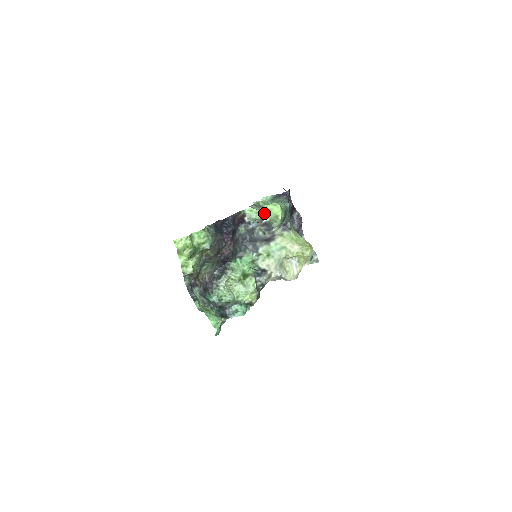
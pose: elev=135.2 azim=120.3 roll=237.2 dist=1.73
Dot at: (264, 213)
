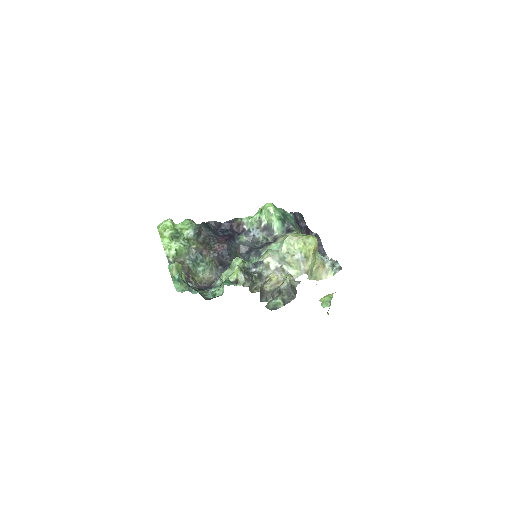
Dot at: (259, 215)
